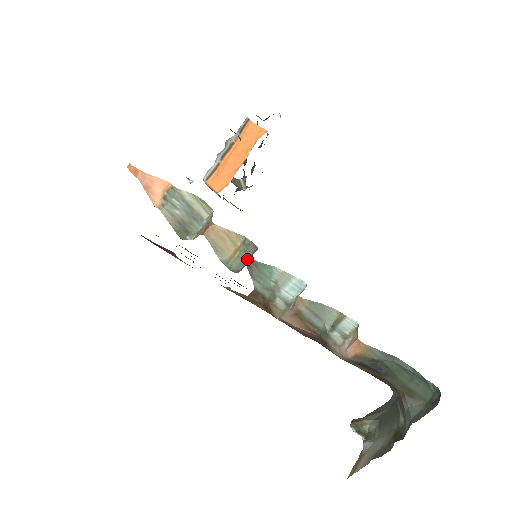
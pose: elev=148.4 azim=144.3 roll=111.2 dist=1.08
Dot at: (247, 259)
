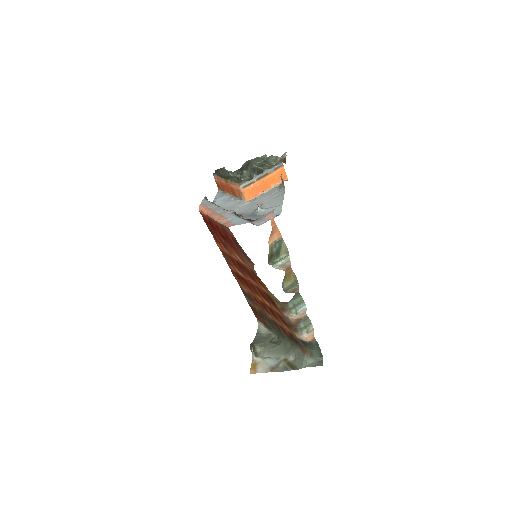
Dot at: (296, 291)
